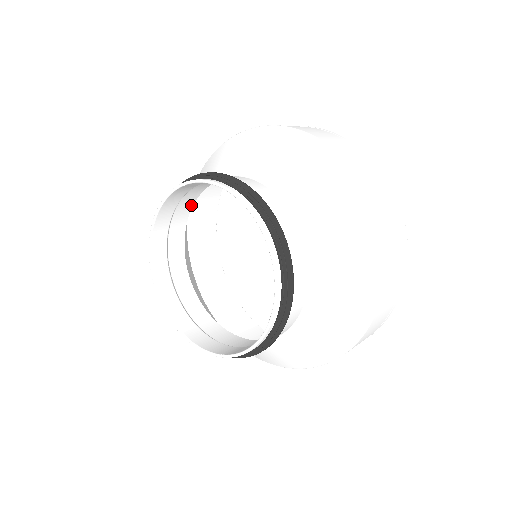
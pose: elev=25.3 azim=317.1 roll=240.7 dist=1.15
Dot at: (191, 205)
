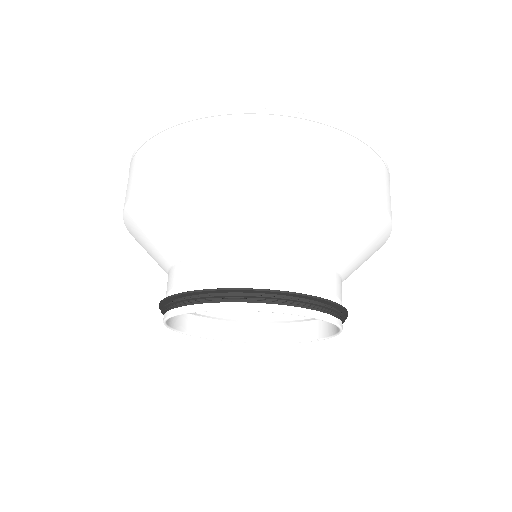
Dot at: occluded
